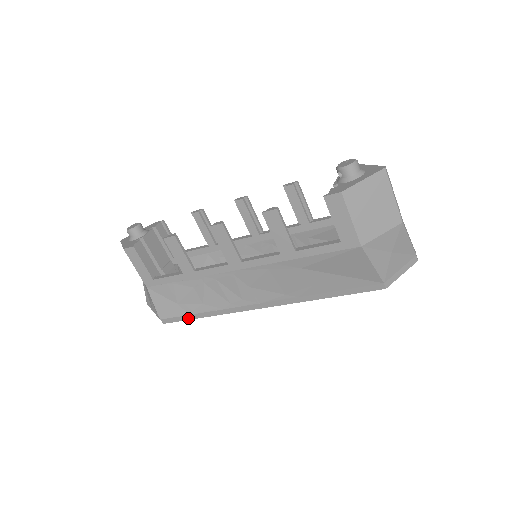
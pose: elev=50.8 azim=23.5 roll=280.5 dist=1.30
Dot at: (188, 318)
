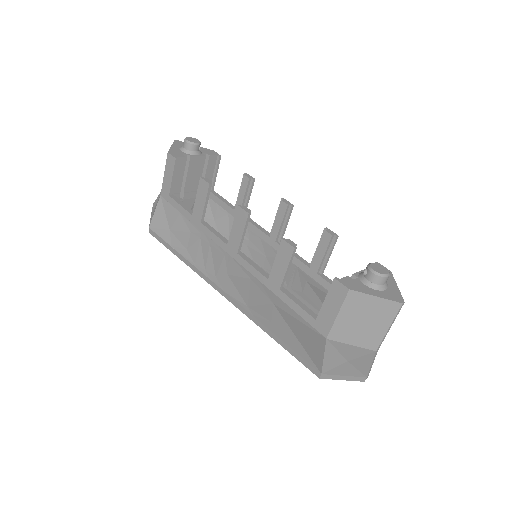
Dot at: (169, 247)
